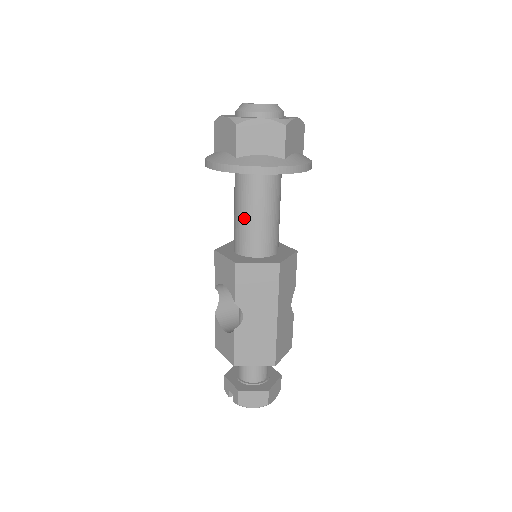
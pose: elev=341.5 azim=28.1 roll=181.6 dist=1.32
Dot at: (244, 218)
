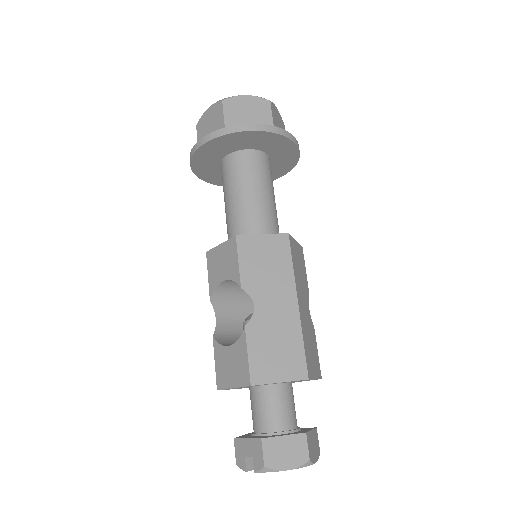
Dot at: (239, 200)
